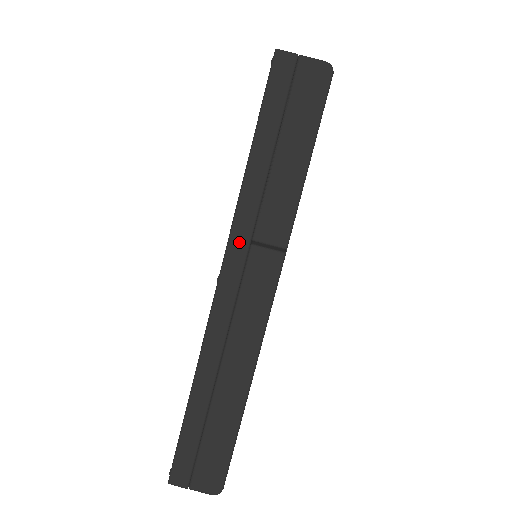
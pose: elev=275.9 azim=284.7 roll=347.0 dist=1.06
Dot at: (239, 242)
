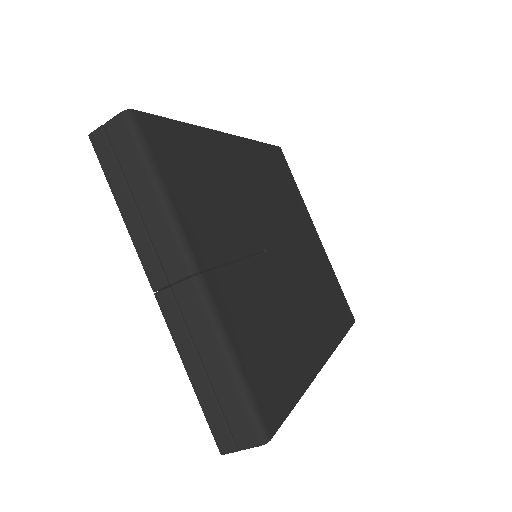
Dot at: occluded
